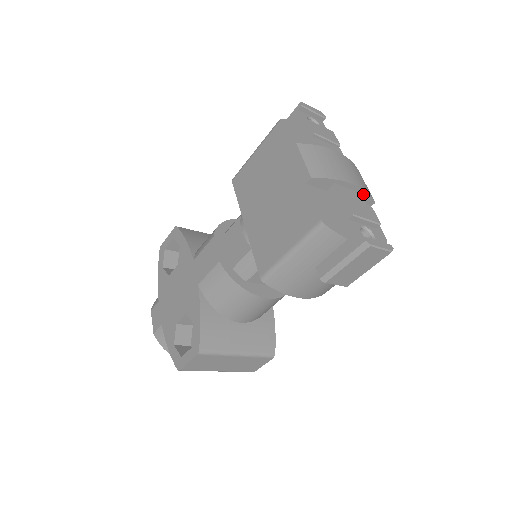
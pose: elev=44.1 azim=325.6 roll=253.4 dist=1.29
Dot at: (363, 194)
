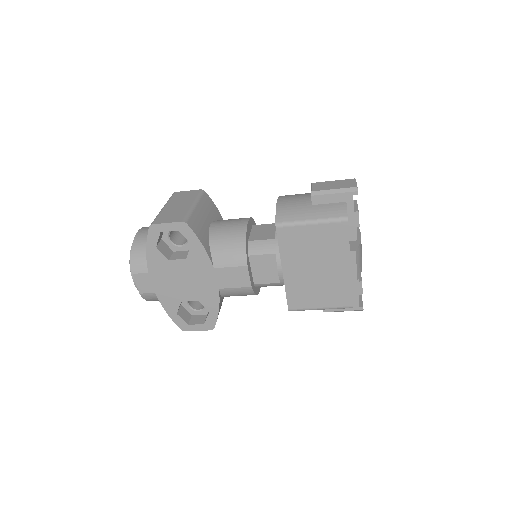
Dot at: occluded
